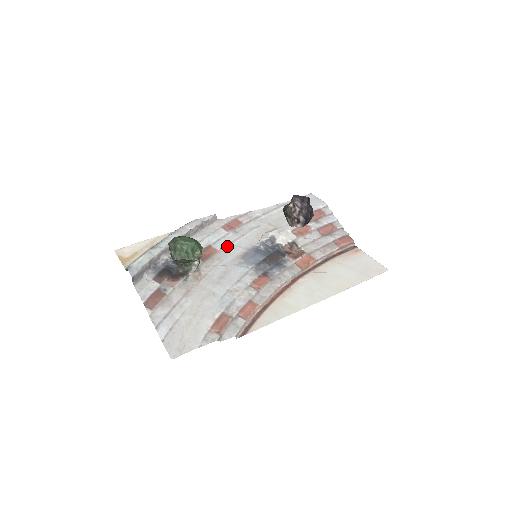
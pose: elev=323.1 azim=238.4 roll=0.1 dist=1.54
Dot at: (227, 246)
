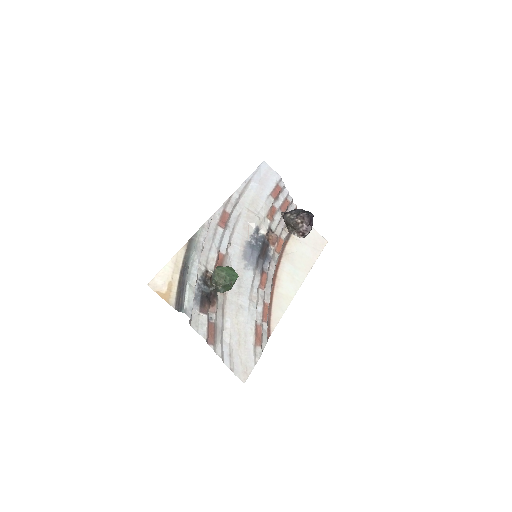
Dot at: (228, 246)
